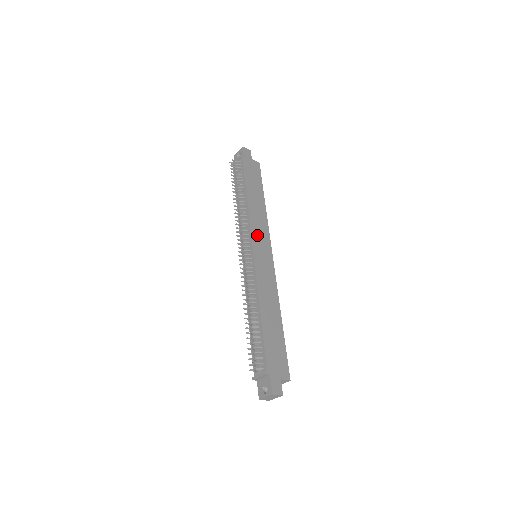
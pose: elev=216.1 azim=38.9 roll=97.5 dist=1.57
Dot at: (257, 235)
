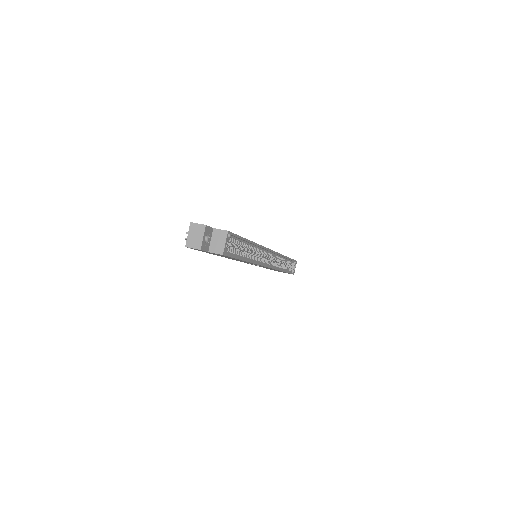
Dot at: occluded
